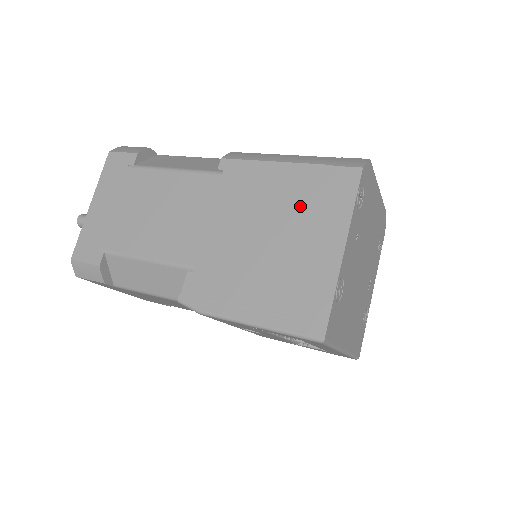
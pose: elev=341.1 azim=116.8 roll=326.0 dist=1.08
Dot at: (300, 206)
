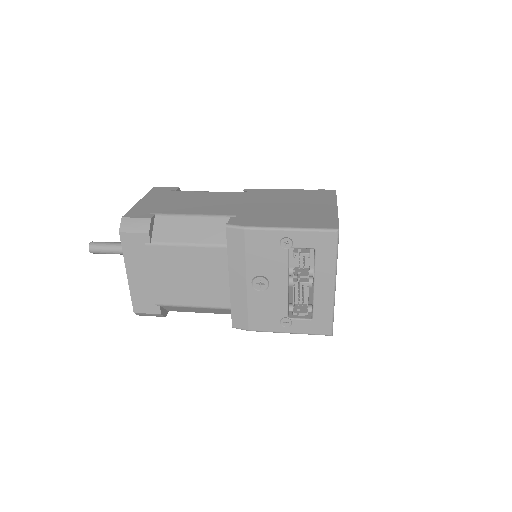
Dot at: (304, 198)
